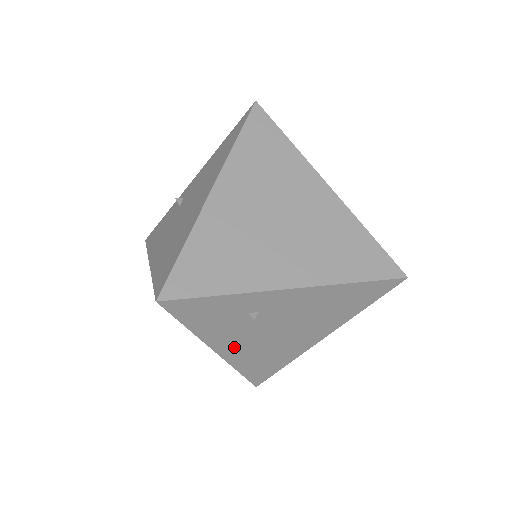
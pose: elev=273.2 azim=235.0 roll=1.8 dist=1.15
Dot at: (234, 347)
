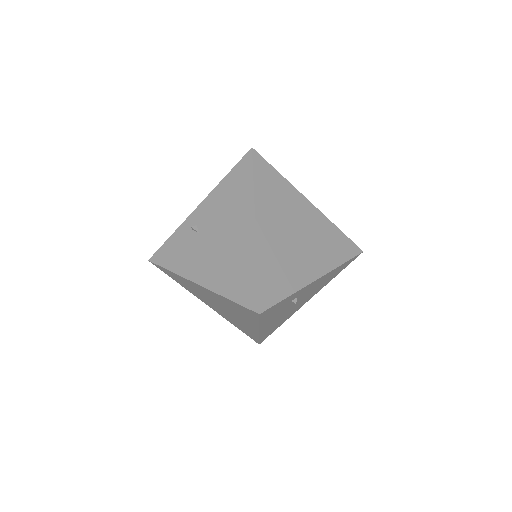
Dot at: (269, 324)
